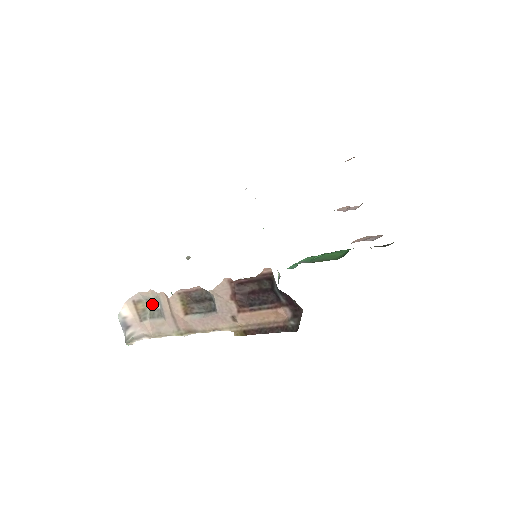
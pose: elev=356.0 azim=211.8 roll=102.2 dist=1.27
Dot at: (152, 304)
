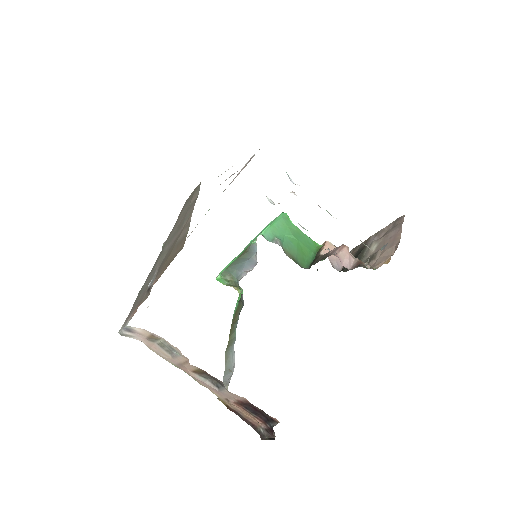
Dot at: (169, 347)
